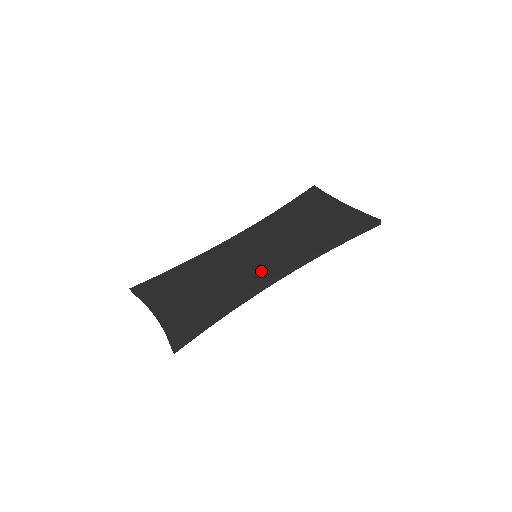
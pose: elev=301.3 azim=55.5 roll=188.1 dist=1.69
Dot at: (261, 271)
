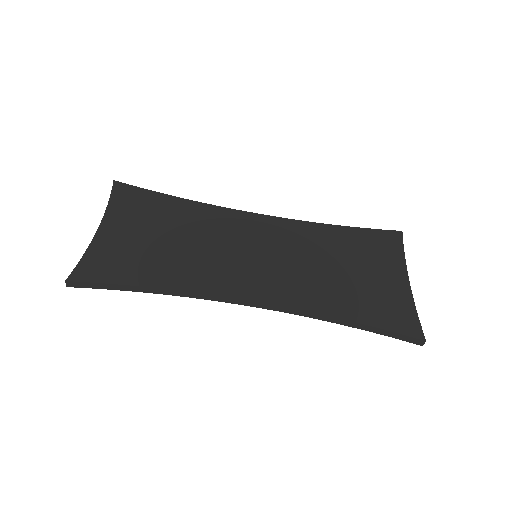
Dot at: (238, 278)
